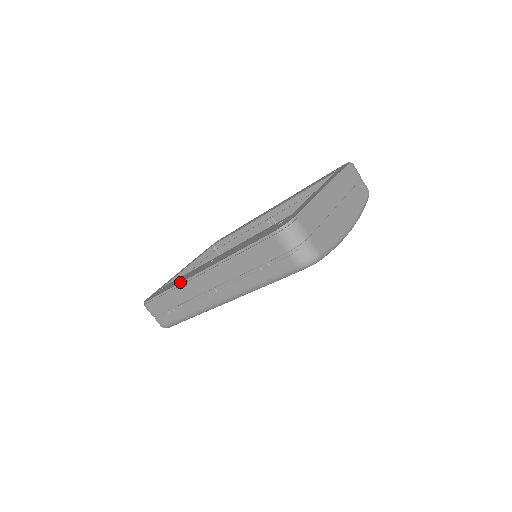
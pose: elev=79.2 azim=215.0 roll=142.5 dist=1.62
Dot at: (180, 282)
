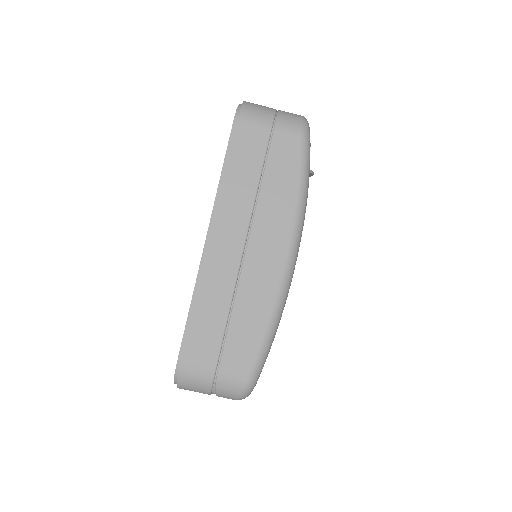
Dot at: occluded
